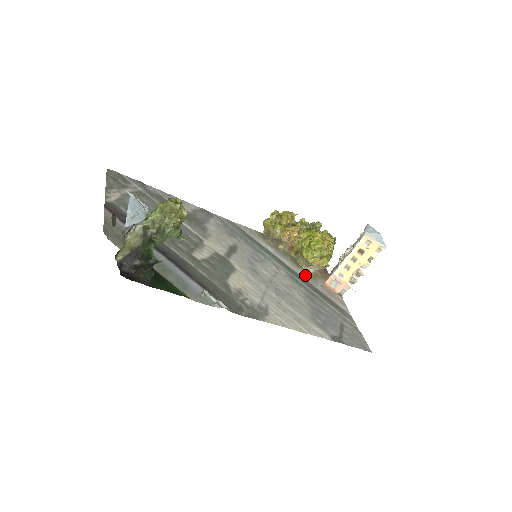
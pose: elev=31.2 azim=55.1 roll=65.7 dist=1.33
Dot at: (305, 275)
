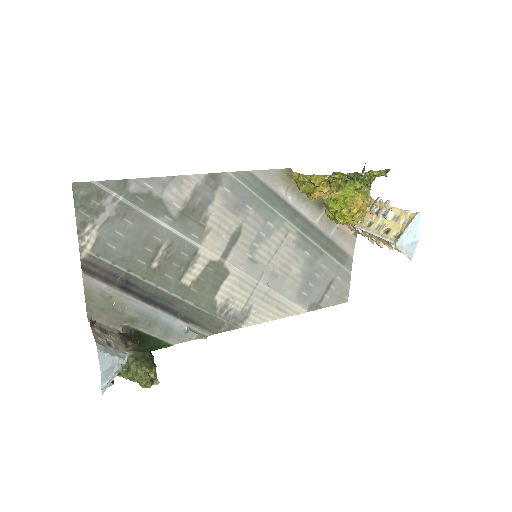
Dot at: (322, 221)
